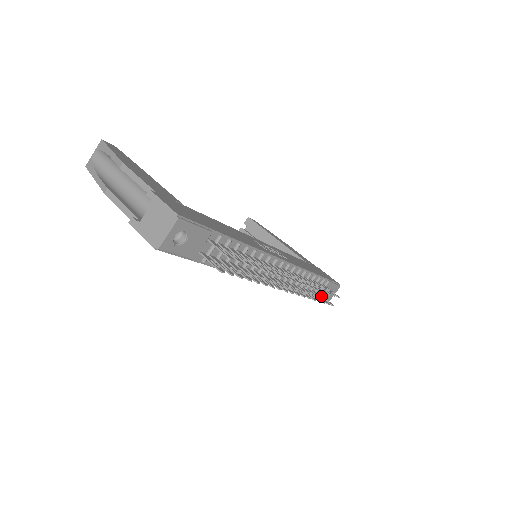
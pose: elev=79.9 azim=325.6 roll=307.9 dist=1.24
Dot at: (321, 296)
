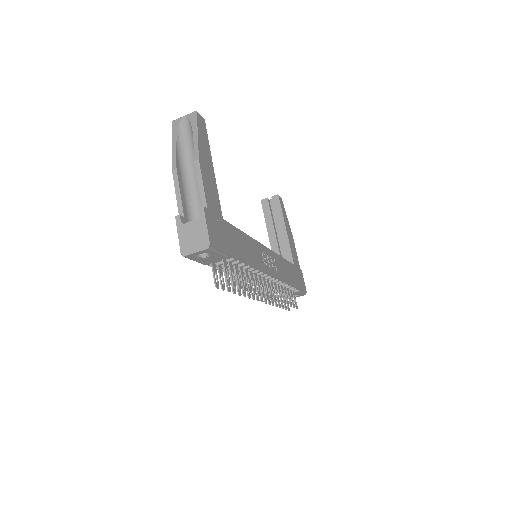
Dot at: occluded
